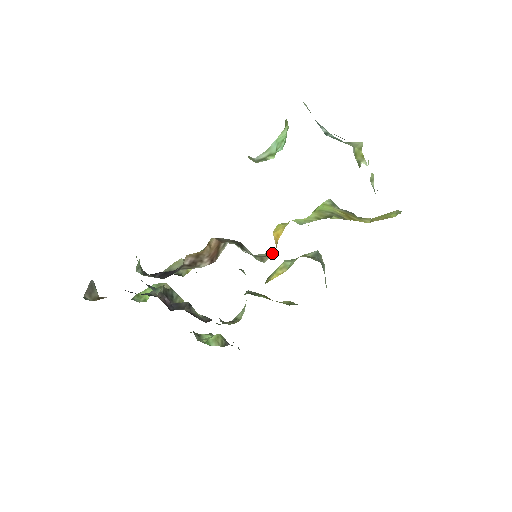
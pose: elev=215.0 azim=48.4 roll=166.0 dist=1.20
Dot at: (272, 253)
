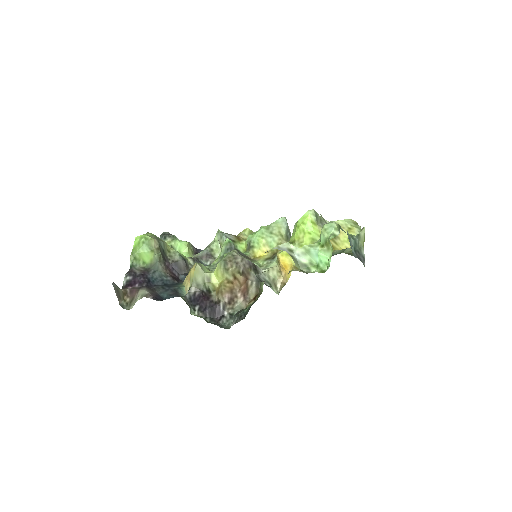
Dot at: (277, 271)
